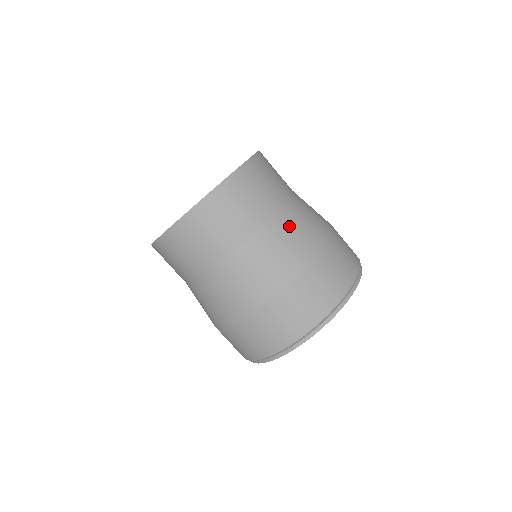
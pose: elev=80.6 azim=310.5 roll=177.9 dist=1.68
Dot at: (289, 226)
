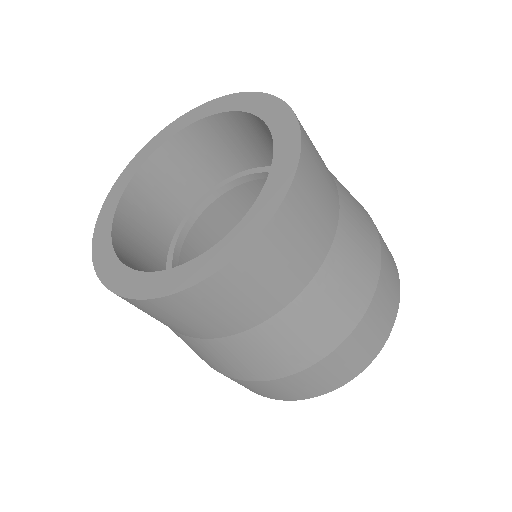
Dot at: occluded
